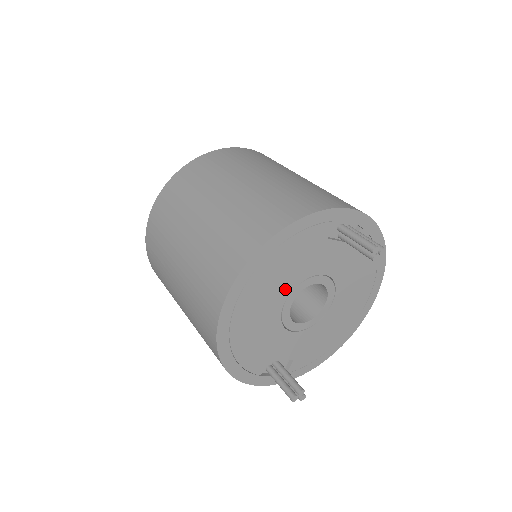
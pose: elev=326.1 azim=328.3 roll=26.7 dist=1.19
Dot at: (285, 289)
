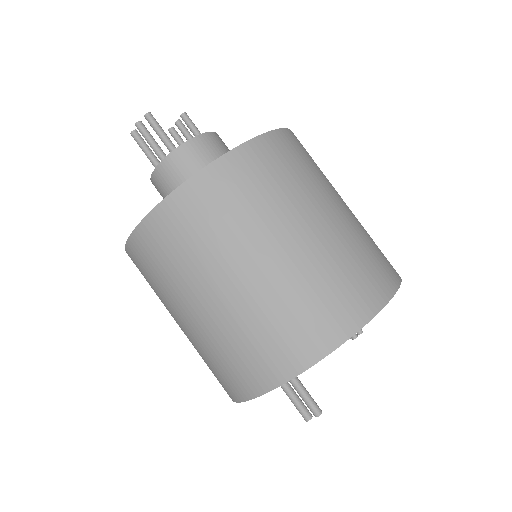
Dot at: occluded
